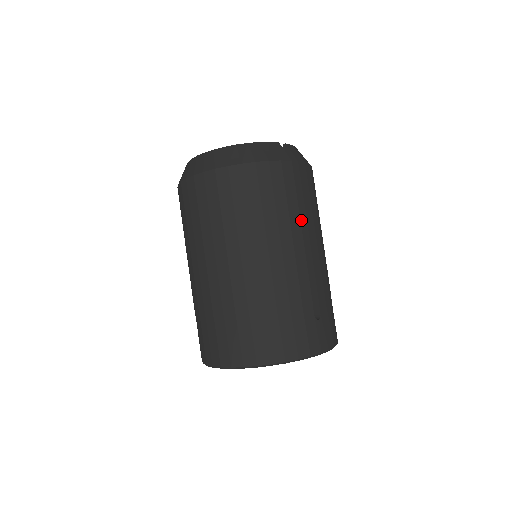
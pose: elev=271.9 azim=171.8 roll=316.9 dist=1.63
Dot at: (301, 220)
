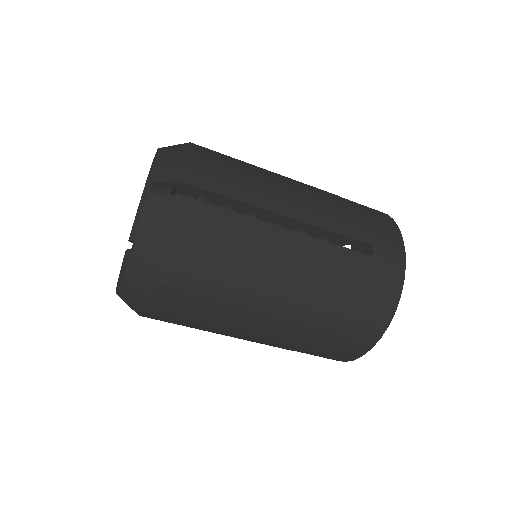
Dot at: (257, 212)
